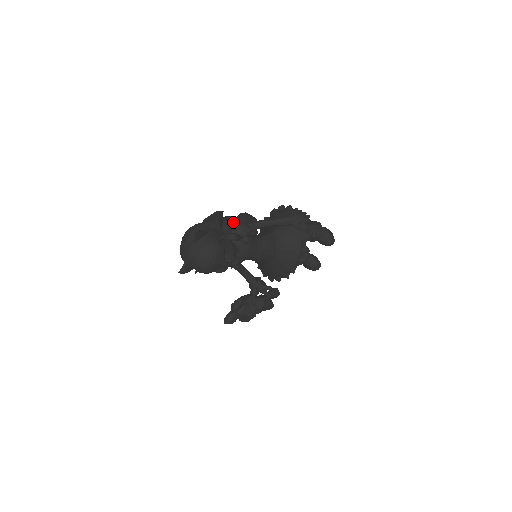
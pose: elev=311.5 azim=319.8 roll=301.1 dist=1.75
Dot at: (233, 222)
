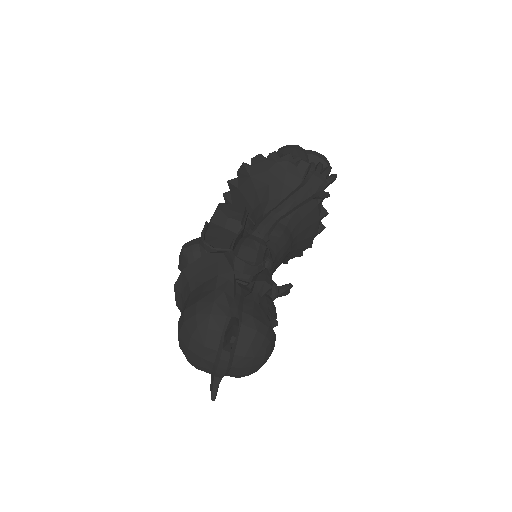
Dot at: (221, 239)
